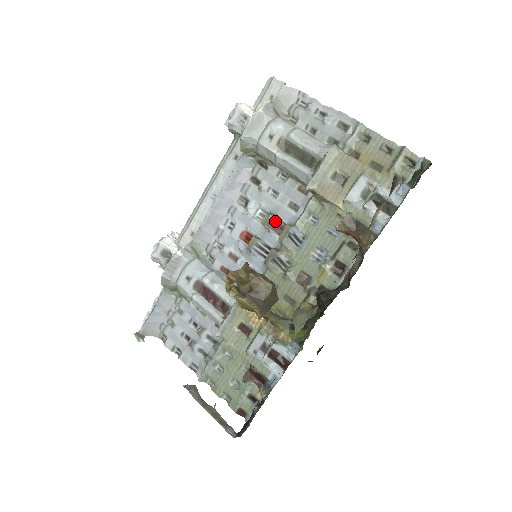
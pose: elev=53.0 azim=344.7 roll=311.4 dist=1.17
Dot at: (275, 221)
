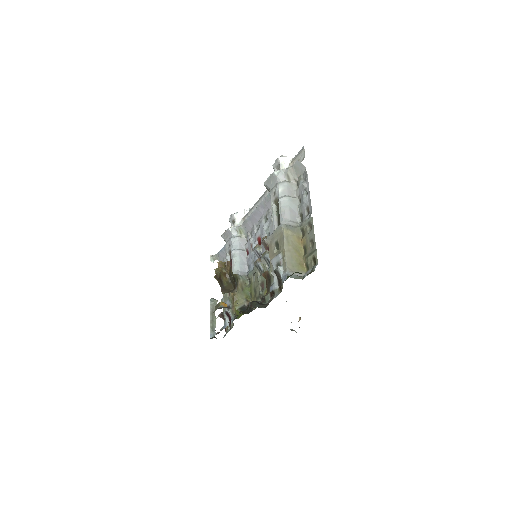
Dot at: (266, 244)
